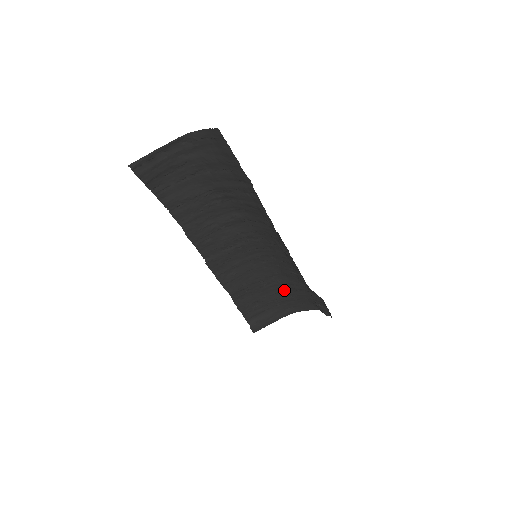
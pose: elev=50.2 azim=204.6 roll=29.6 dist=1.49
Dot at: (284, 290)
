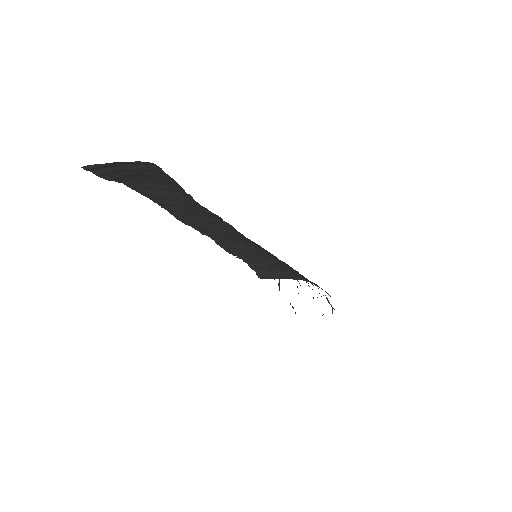
Dot at: occluded
